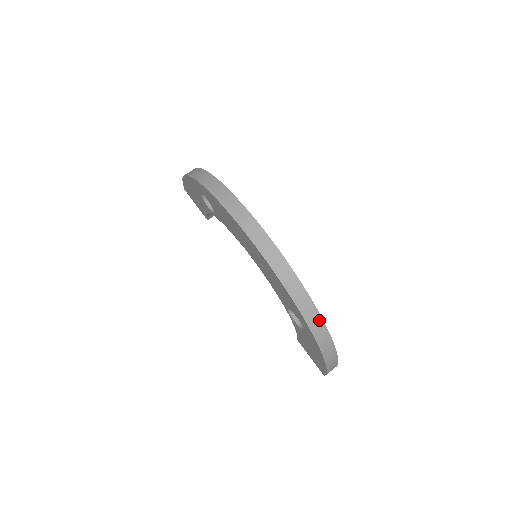
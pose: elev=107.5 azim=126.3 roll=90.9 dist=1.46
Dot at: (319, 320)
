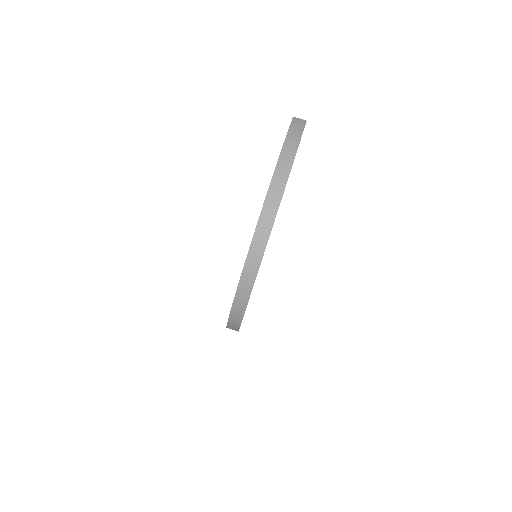
Dot at: occluded
